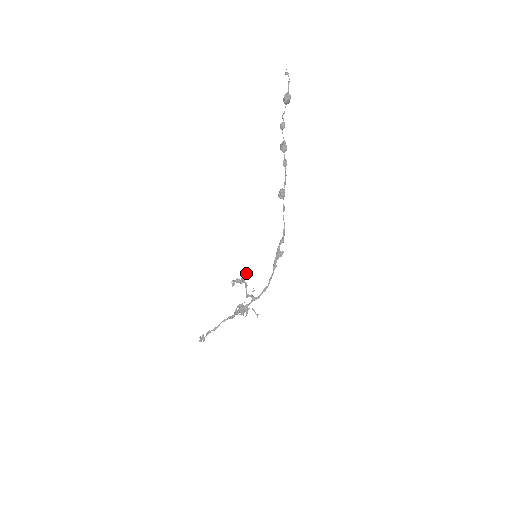
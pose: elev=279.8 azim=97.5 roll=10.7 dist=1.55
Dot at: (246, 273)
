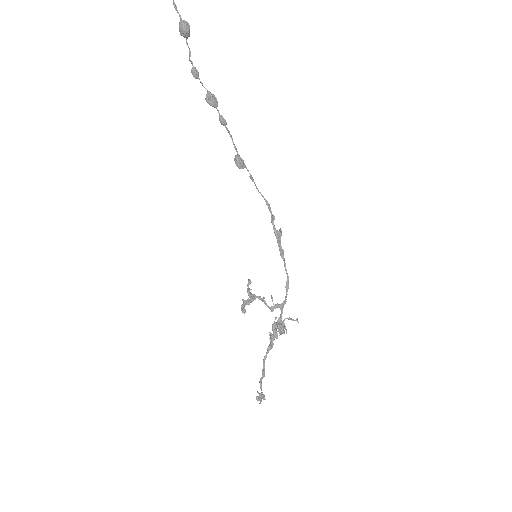
Dot at: (248, 287)
